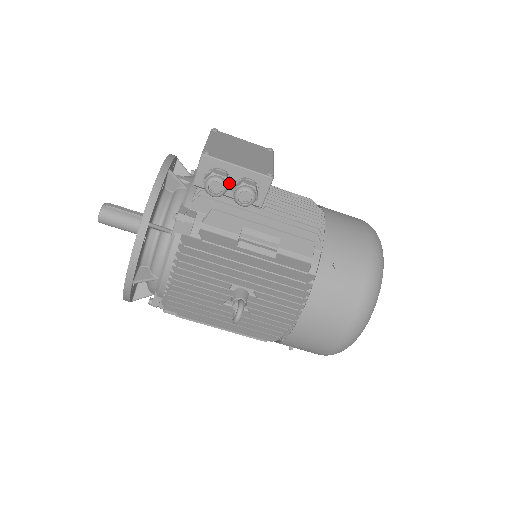
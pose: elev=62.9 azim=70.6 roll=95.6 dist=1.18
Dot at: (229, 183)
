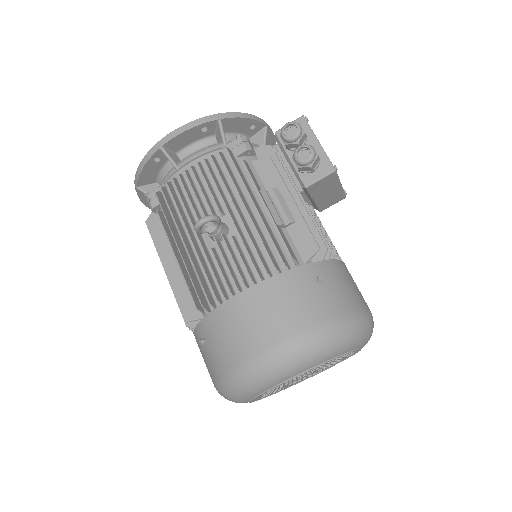
Dot at: (301, 144)
